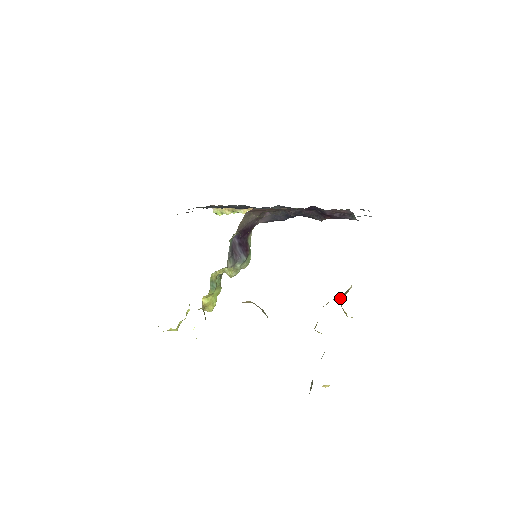
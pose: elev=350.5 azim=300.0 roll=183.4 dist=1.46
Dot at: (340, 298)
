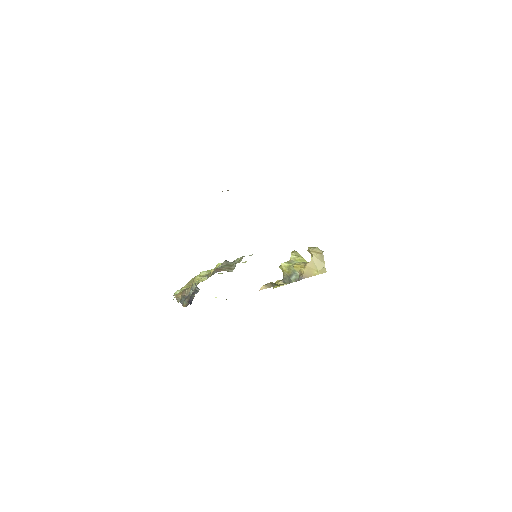
Dot at: (323, 268)
